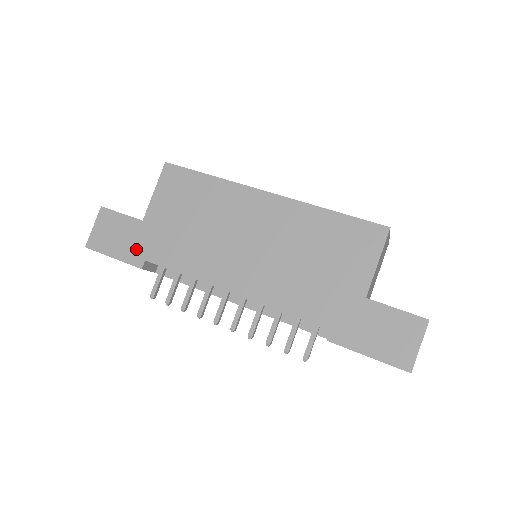
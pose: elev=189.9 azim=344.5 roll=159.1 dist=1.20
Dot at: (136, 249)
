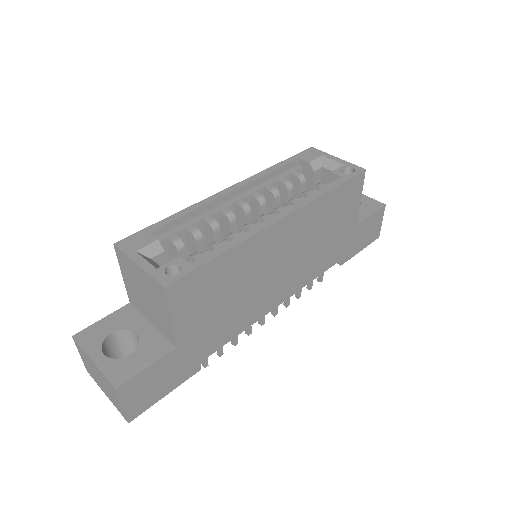
Dot at: (186, 367)
